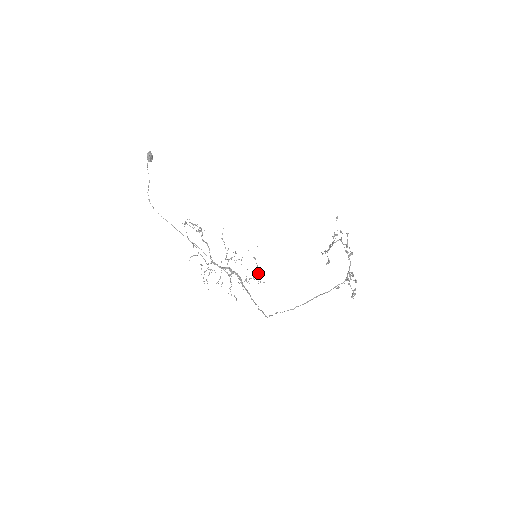
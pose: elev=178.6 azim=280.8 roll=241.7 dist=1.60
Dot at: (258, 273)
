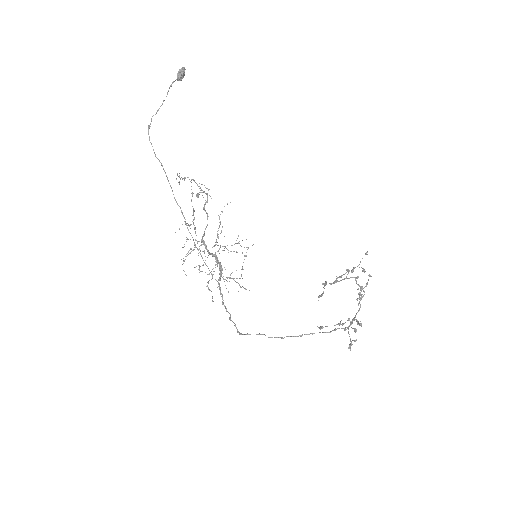
Dot at: (241, 275)
